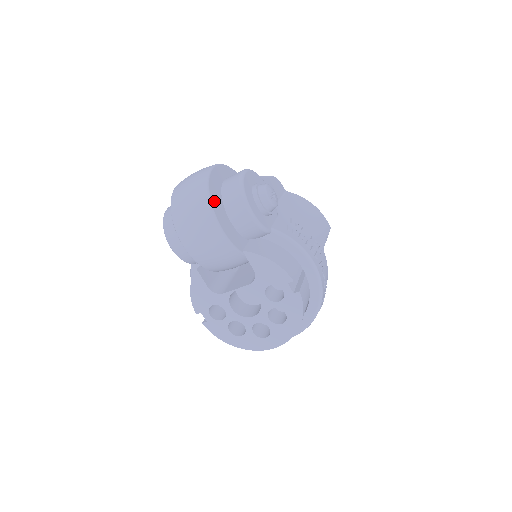
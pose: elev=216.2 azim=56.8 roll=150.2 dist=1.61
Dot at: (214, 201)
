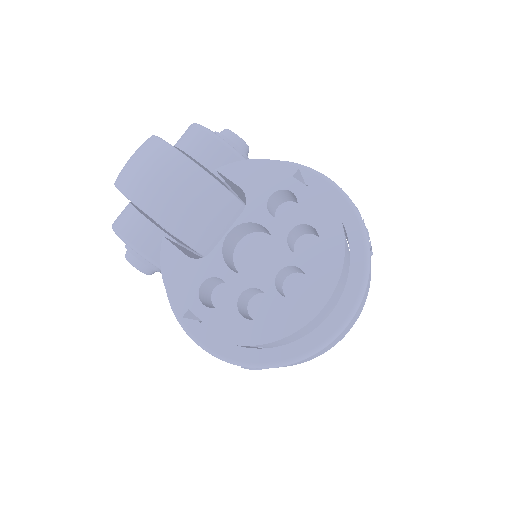
Dot at: occluded
